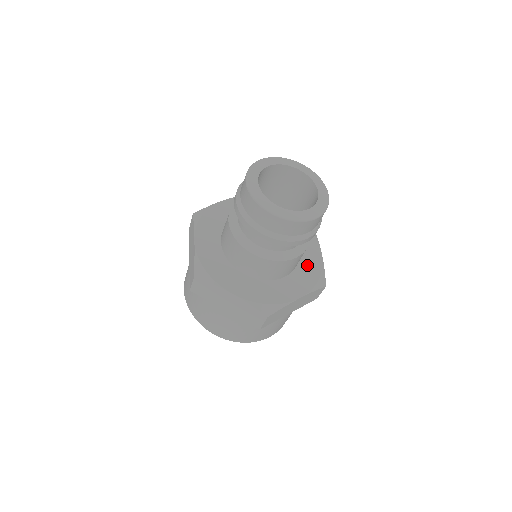
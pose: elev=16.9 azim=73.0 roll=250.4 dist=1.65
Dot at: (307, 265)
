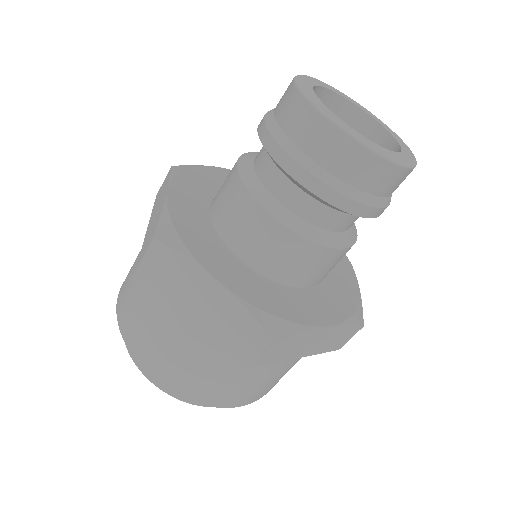
Dot at: (338, 285)
